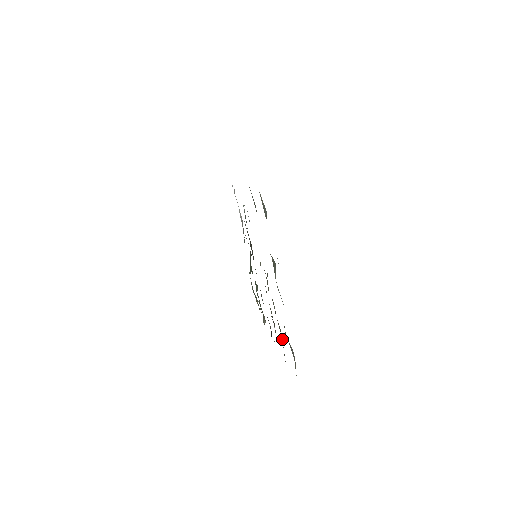
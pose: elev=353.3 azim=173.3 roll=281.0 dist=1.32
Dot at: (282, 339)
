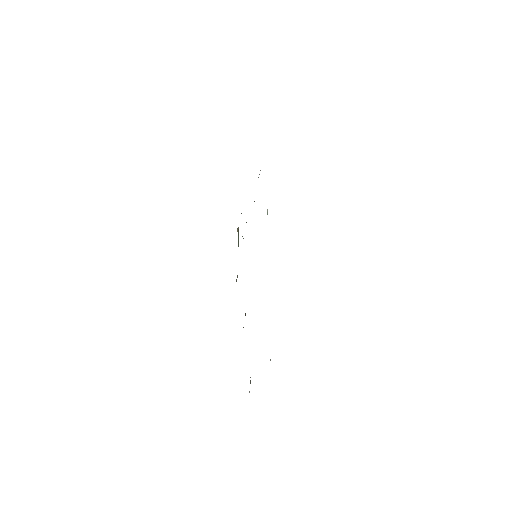
Dot at: occluded
